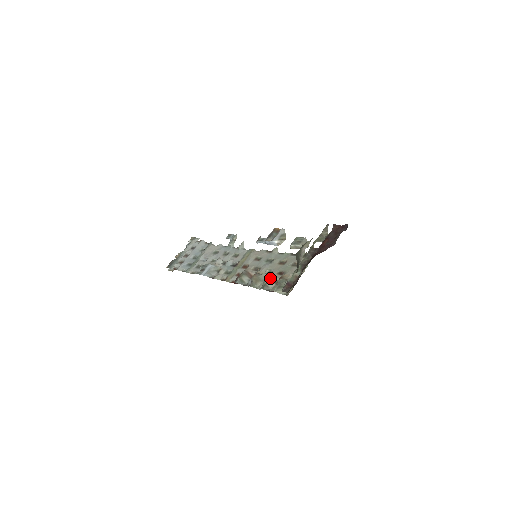
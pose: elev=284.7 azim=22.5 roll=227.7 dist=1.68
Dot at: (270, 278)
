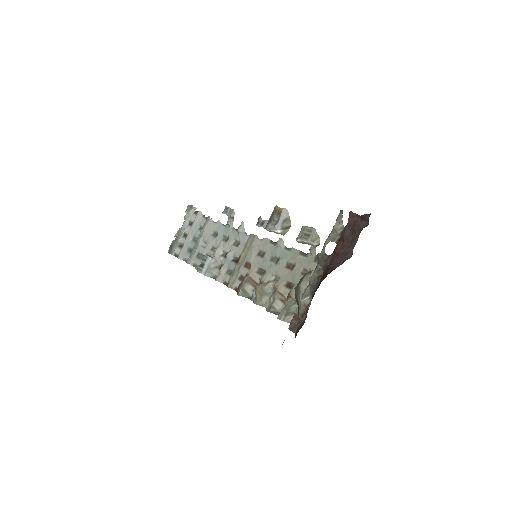
Dot at: (276, 295)
